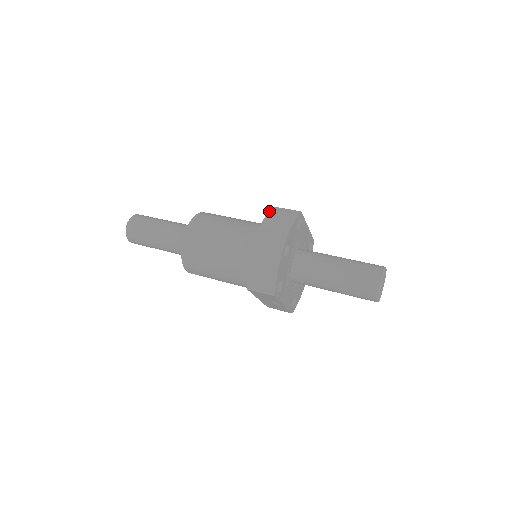
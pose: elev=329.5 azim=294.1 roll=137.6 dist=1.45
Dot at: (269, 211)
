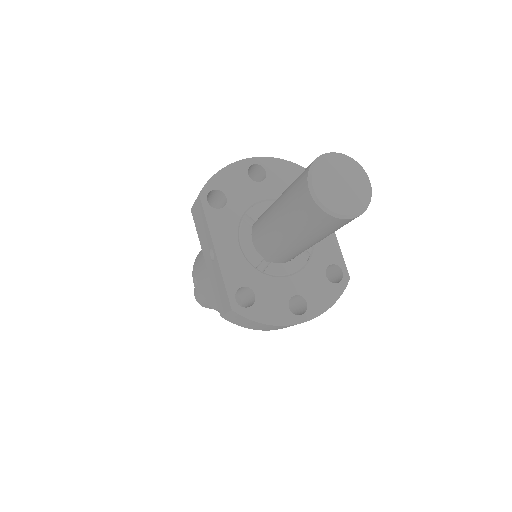
Dot at: occluded
